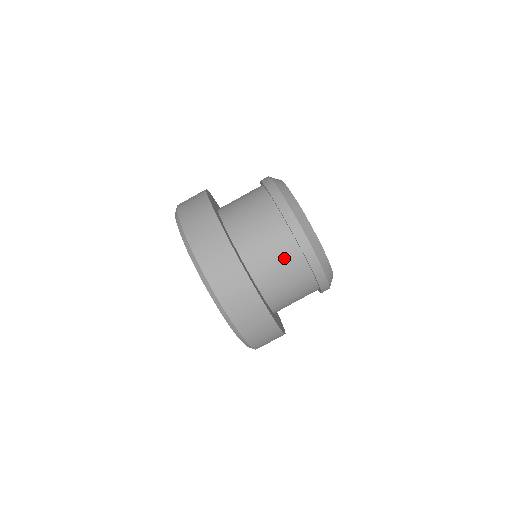
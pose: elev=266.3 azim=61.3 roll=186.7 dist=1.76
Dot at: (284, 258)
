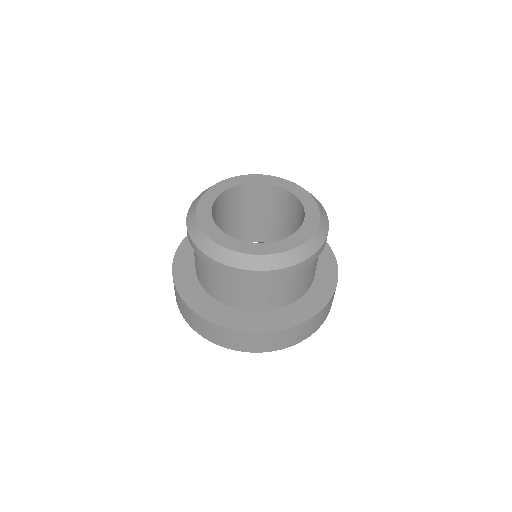
Dot at: (261, 287)
